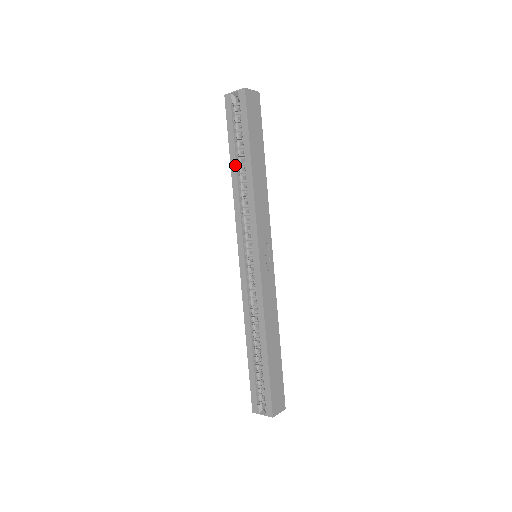
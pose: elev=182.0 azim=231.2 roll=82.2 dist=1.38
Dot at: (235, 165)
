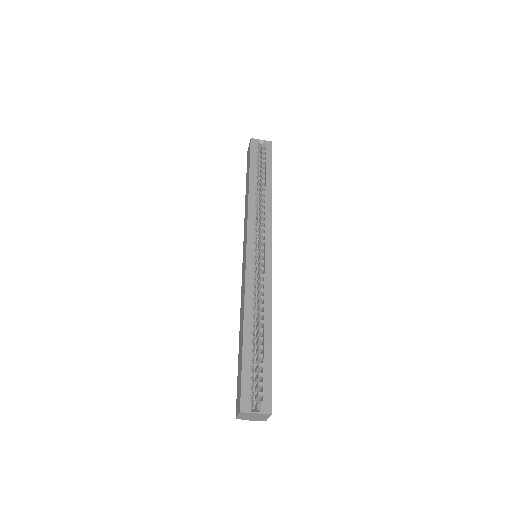
Dot at: (254, 181)
